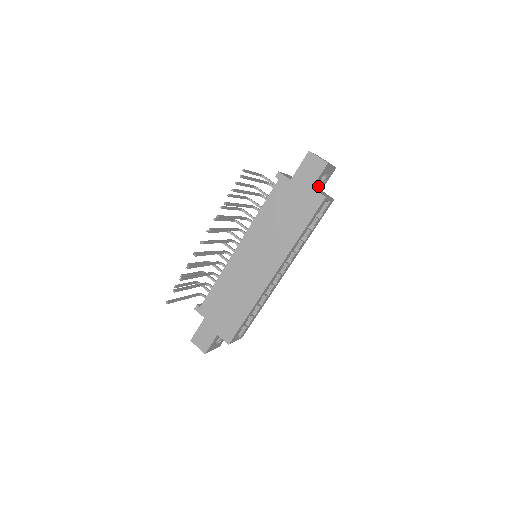
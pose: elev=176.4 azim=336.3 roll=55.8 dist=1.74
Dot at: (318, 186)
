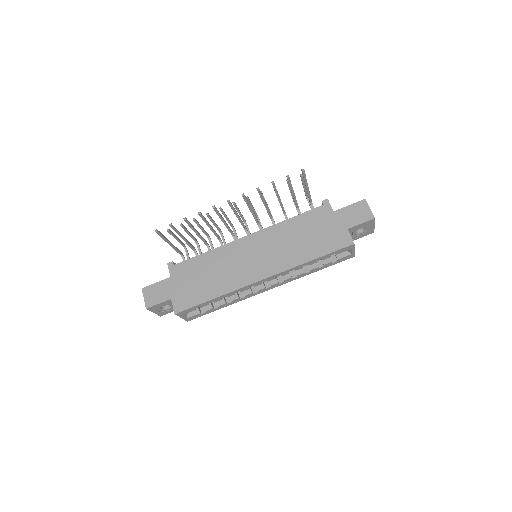
Dot at: (351, 234)
